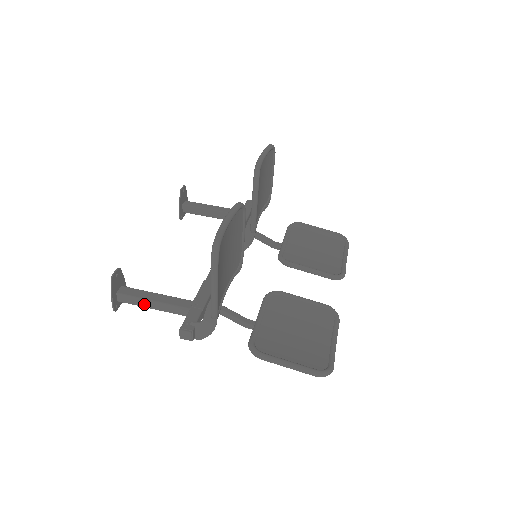
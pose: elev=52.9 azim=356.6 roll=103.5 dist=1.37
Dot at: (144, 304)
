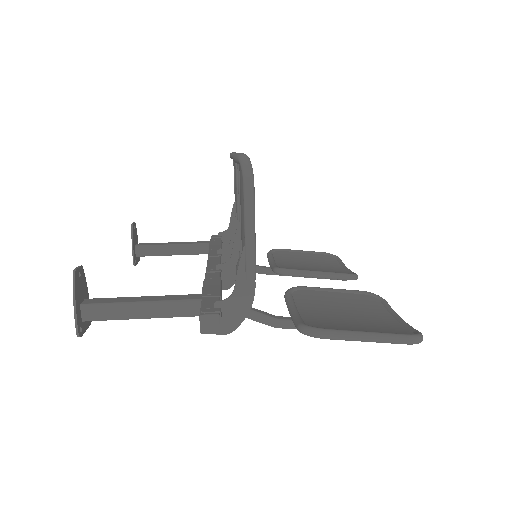
Dot at: (127, 313)
